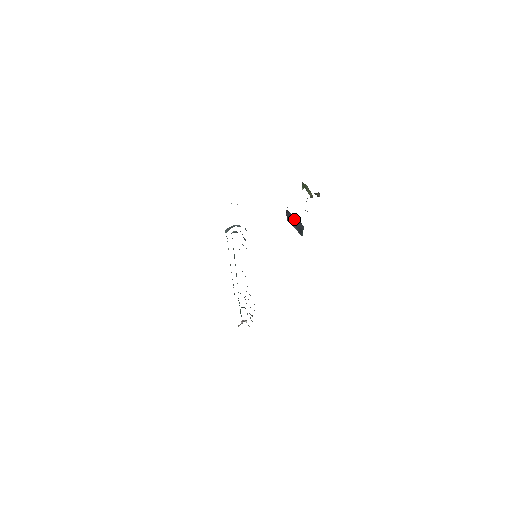
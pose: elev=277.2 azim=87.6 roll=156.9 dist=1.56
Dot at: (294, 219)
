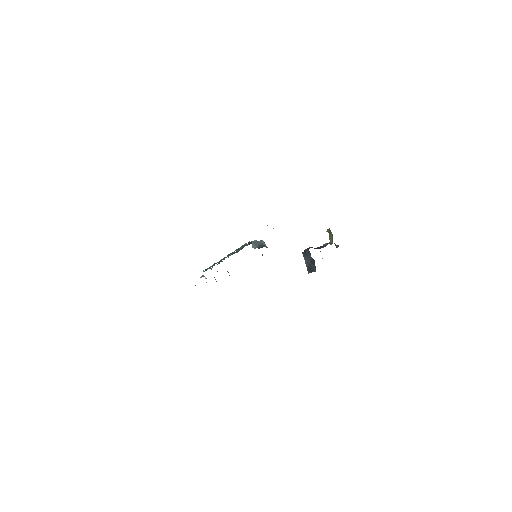
Dot at: (310, 259)
